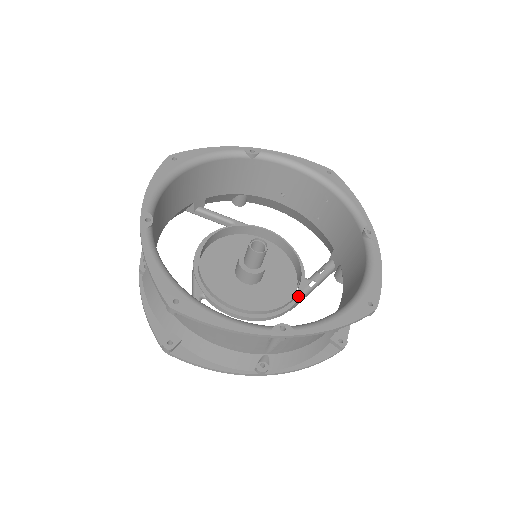
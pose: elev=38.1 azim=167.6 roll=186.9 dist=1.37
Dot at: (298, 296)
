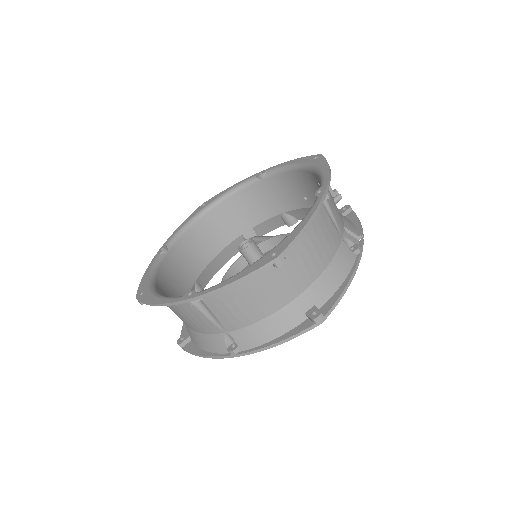
Dot at: occluded
